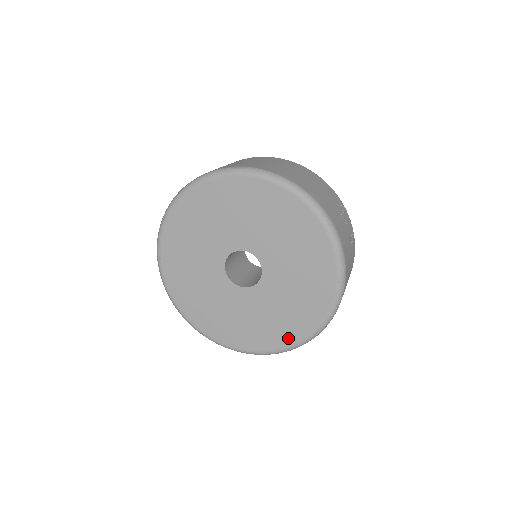
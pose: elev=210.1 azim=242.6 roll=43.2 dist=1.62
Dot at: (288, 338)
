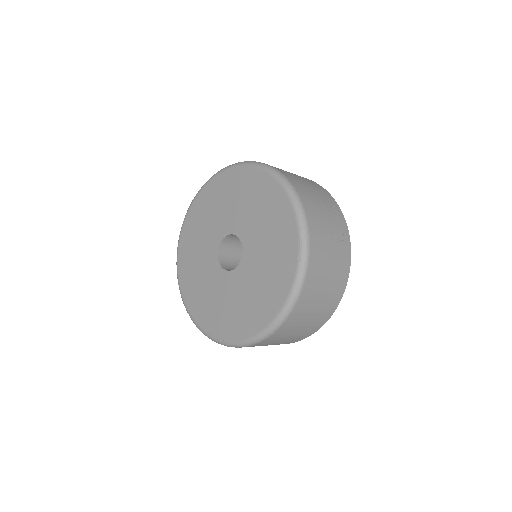
Dot at: (258, 323)
